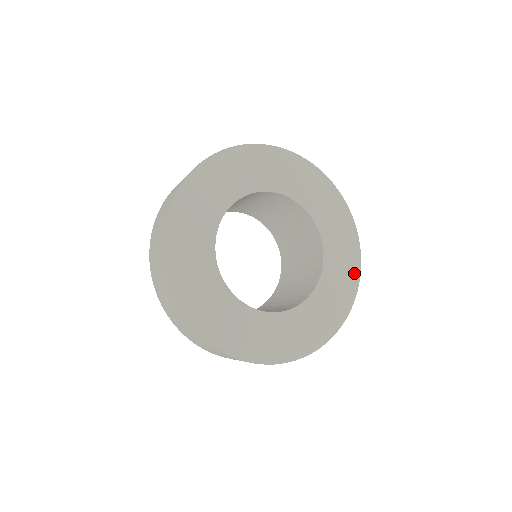
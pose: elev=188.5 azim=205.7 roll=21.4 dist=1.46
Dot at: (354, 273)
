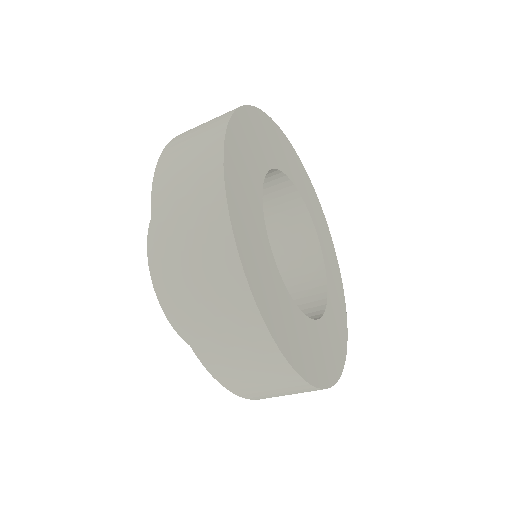
Dot at: (329, 238)
